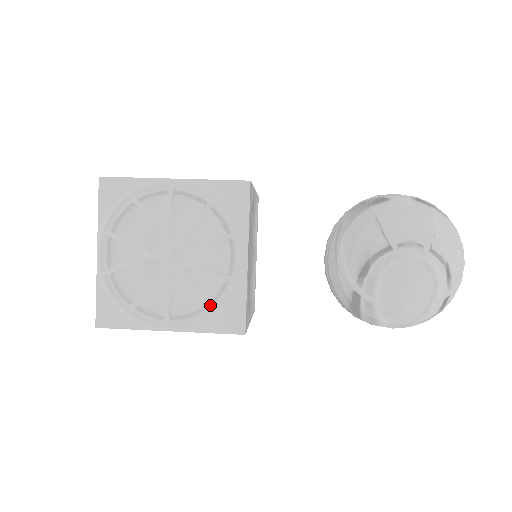
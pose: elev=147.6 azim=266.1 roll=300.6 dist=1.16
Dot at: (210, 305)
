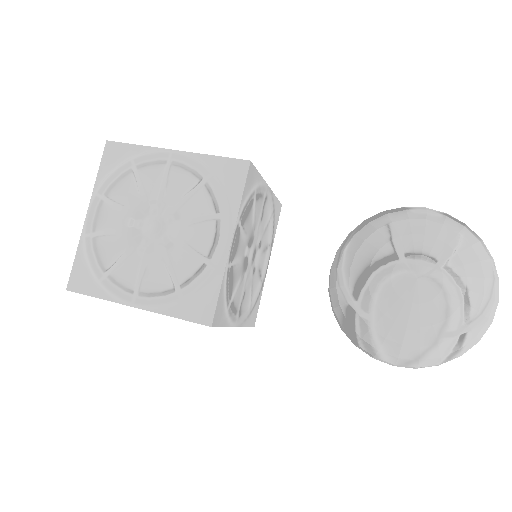
Dot at: (182, 287)
